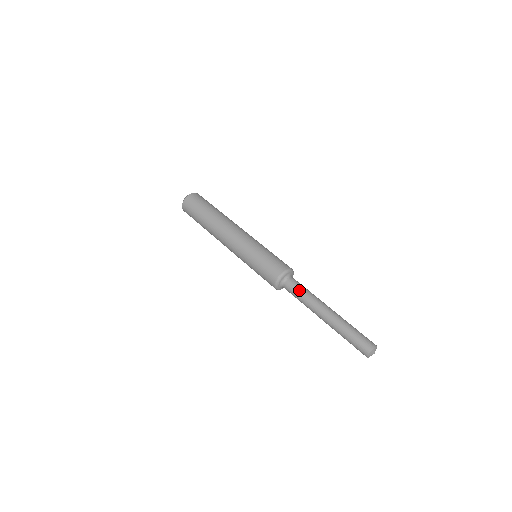
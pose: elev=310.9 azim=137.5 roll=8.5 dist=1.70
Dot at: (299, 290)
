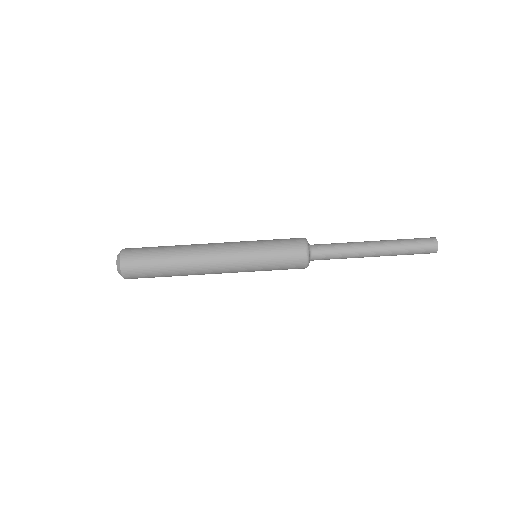
Dot at: occluded
